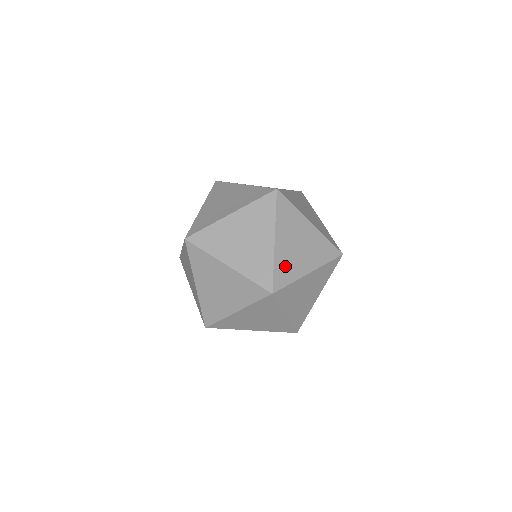
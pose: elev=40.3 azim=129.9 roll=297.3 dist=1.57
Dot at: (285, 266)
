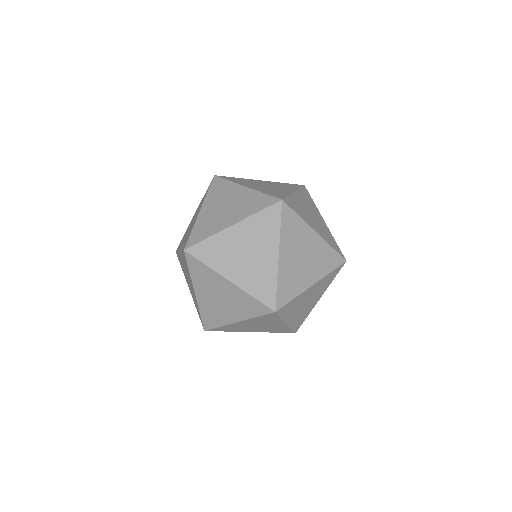
Dot at: (297, 206)
